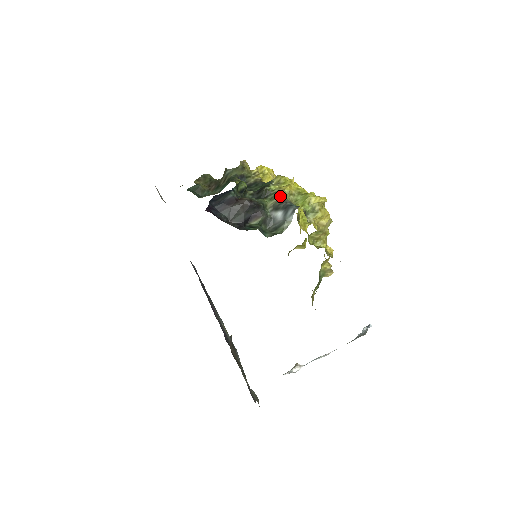
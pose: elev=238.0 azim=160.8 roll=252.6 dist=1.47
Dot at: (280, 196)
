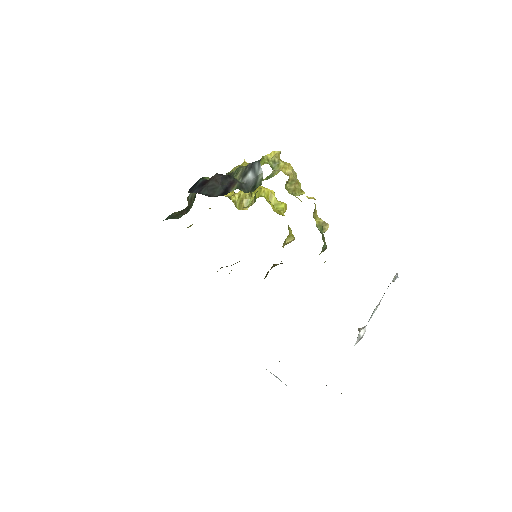
Dot at: (242, 168)
